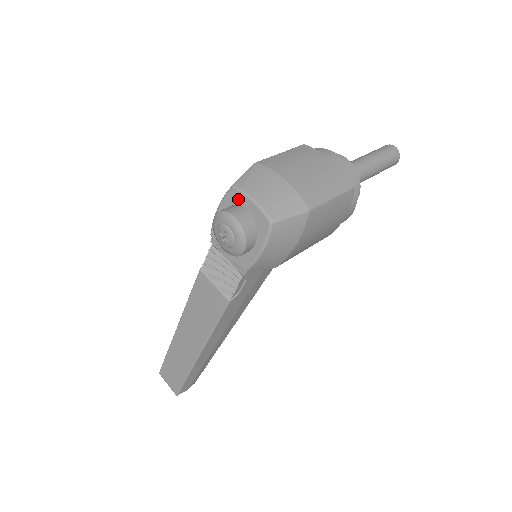
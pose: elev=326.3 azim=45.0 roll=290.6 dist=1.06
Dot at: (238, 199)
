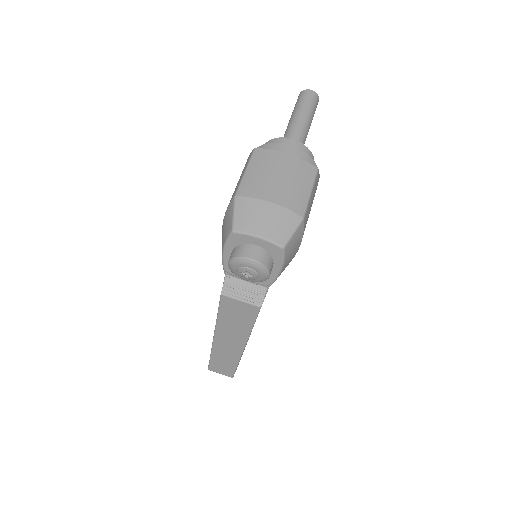
Dot at: (243, 240)
